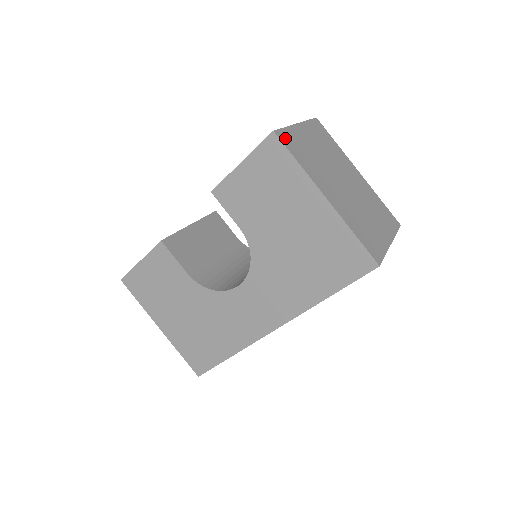
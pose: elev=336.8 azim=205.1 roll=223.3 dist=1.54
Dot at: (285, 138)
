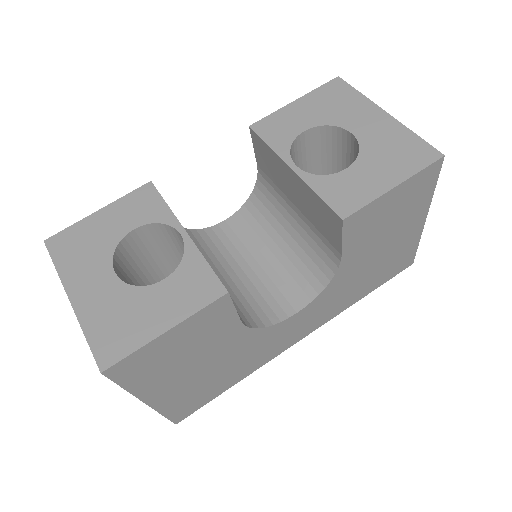
Dot at: occluded
